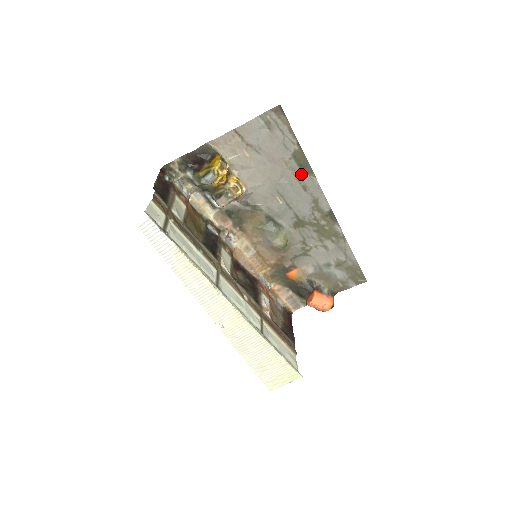
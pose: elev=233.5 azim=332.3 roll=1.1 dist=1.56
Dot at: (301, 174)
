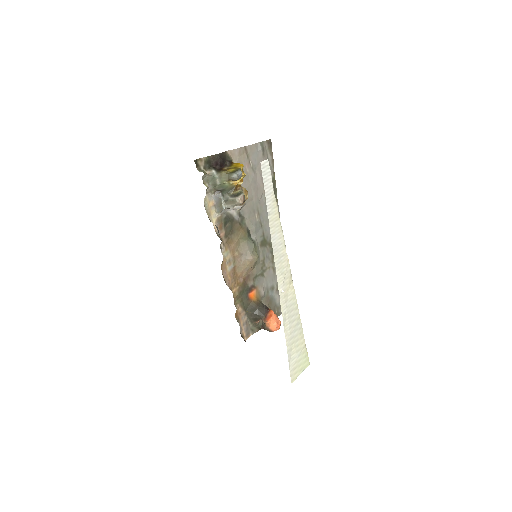
Dot at: occluded
